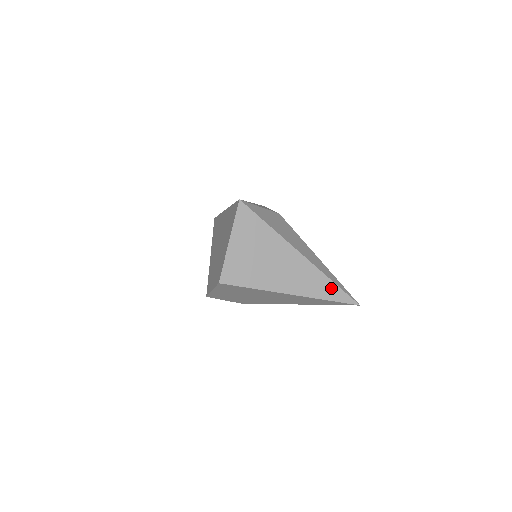
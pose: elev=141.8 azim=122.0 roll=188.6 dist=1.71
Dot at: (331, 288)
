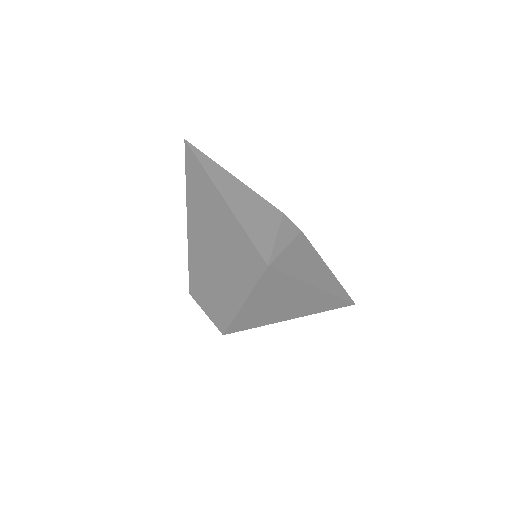
Dot at: (336, 302)
